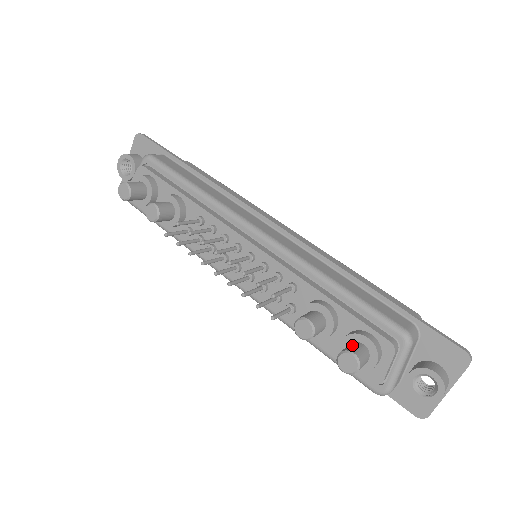
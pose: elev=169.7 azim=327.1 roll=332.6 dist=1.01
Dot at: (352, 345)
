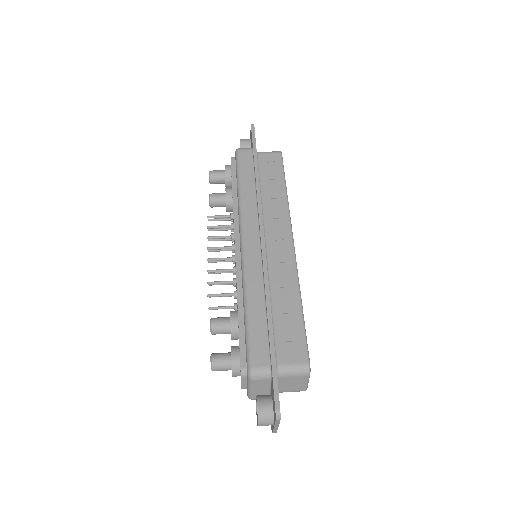
Dot at: (223, 354)
